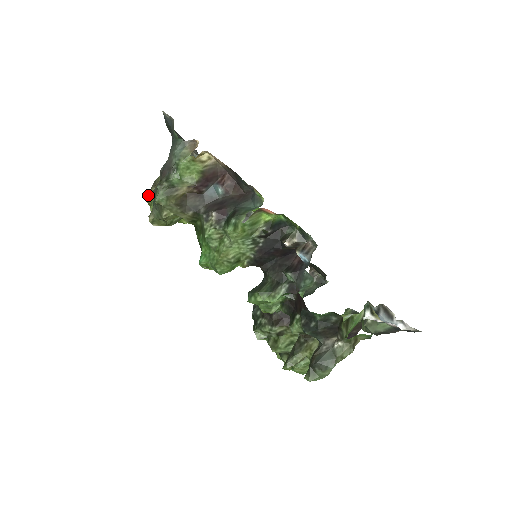
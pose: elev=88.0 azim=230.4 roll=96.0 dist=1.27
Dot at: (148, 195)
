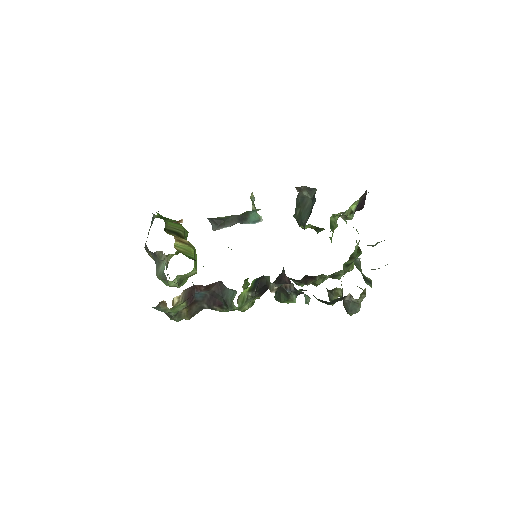
Dot at: occluded
